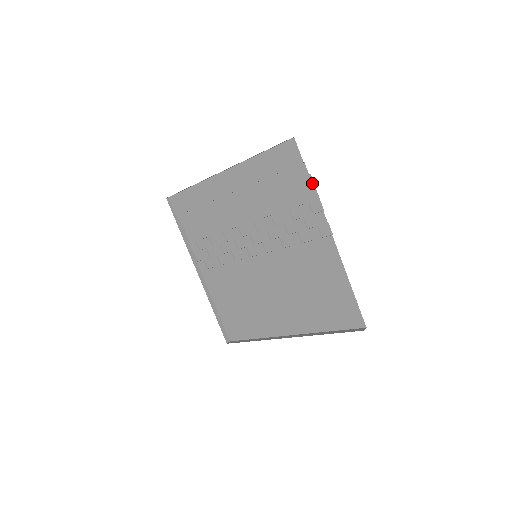
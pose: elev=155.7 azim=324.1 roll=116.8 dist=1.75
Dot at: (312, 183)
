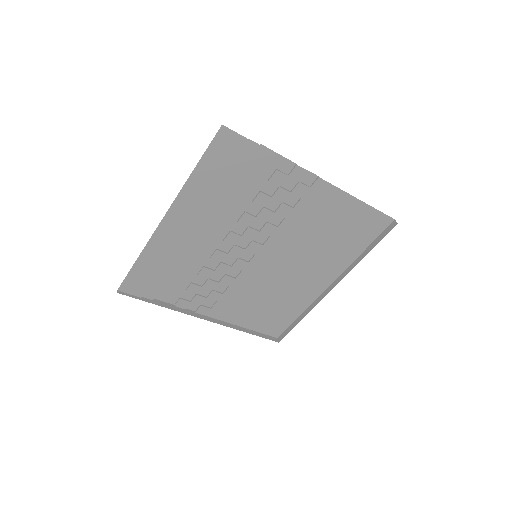
Dot at: (268, 150)
